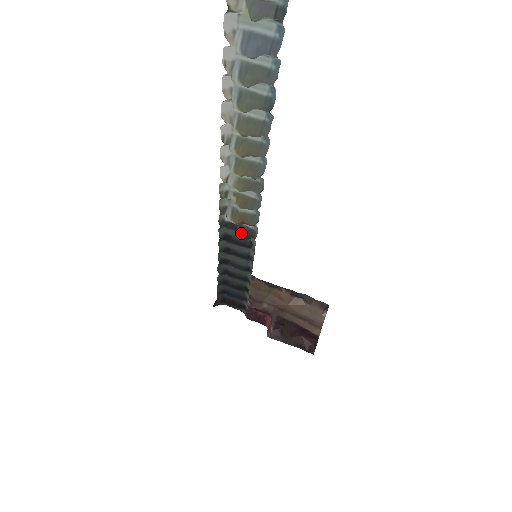
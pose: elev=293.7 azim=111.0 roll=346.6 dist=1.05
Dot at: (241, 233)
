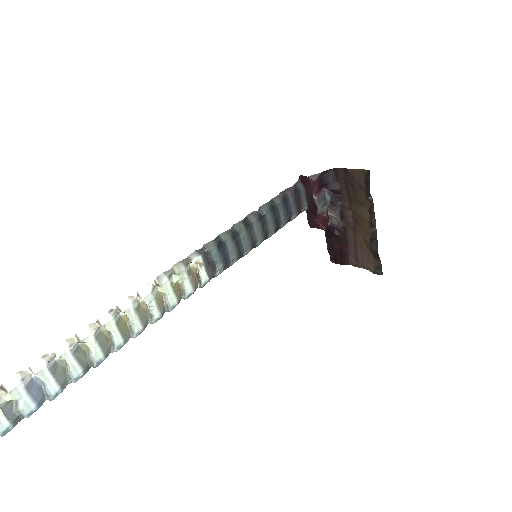
Dot at: (210, 266)
